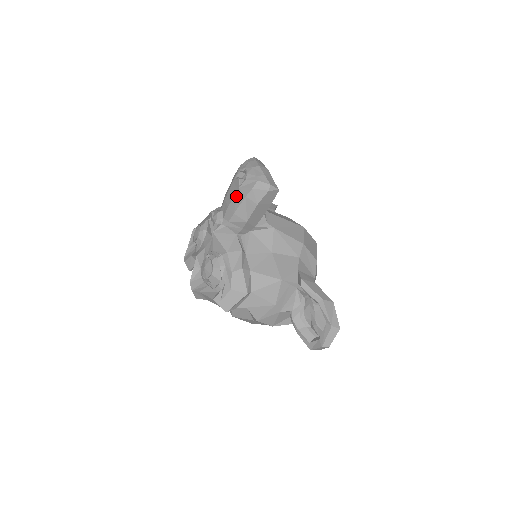
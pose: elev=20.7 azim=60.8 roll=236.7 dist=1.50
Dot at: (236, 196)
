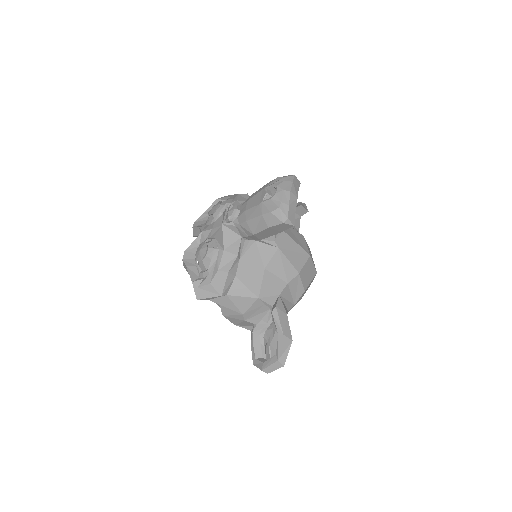
Dot at: (255, 207)
